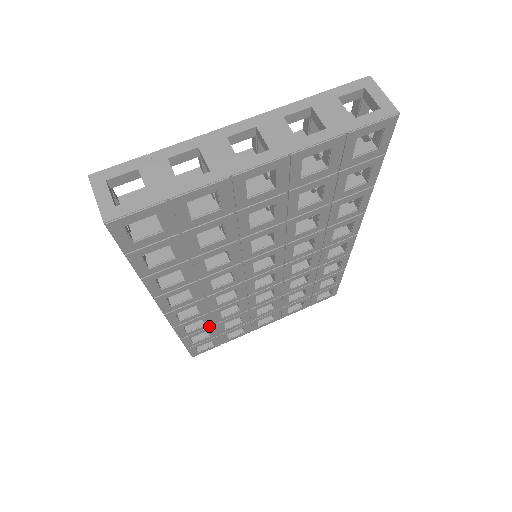
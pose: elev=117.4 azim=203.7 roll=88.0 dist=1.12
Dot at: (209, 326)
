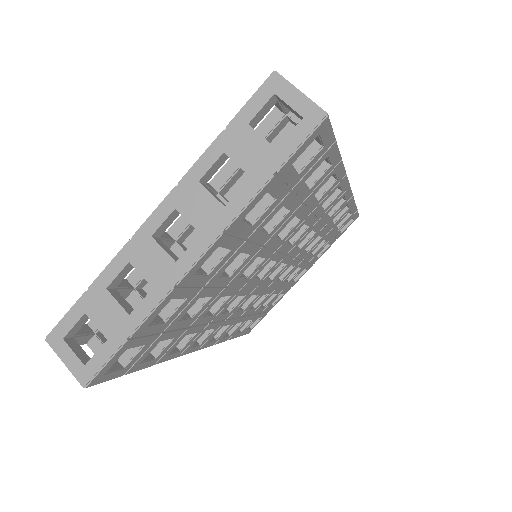
Dot at: (247, 319)
